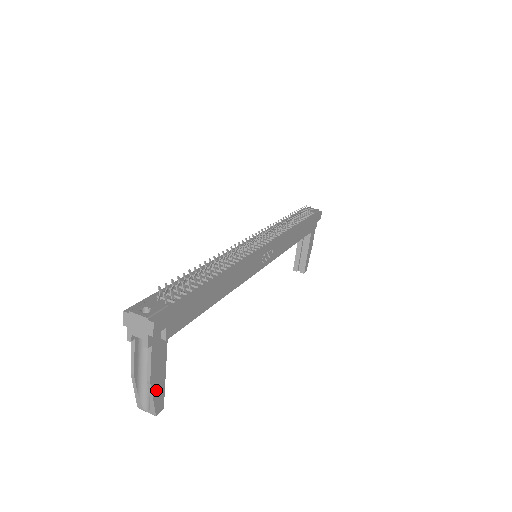
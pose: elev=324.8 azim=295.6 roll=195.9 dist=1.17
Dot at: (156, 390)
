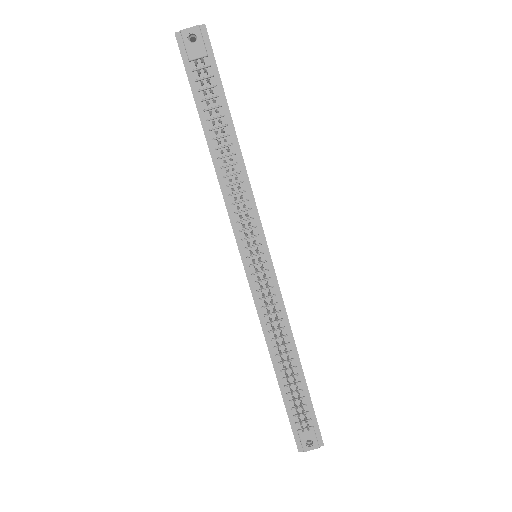
Dot at: occluded
